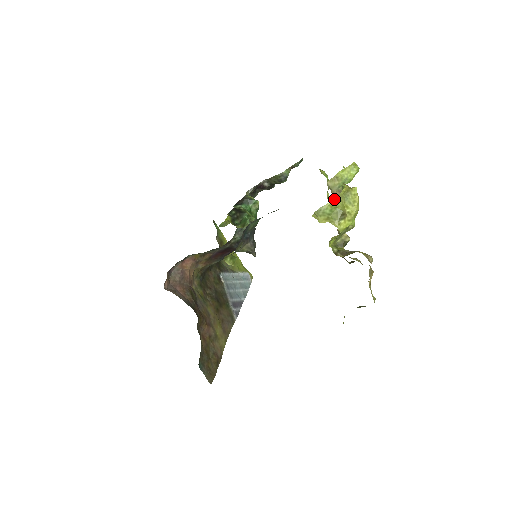
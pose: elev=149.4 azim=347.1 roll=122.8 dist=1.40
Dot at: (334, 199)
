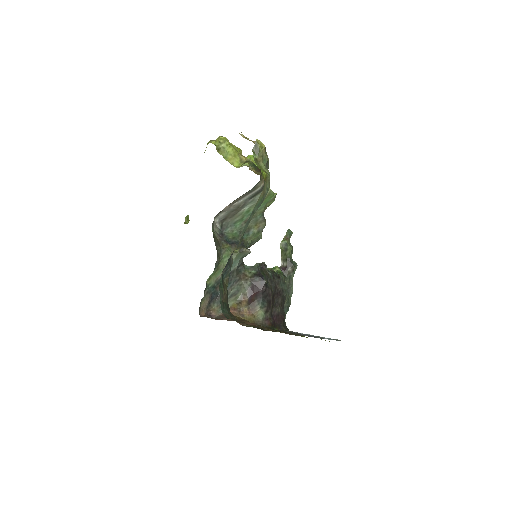
Dot at: occluded
